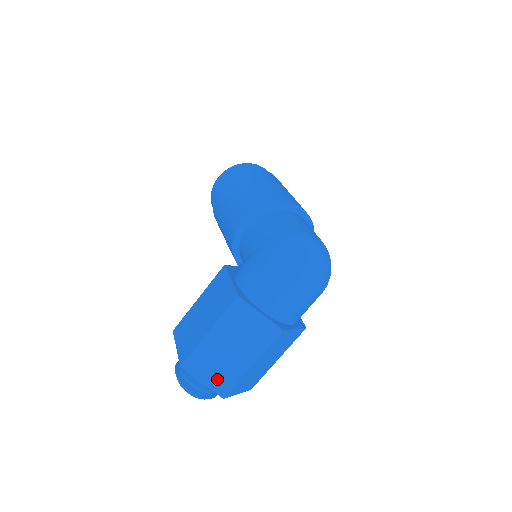
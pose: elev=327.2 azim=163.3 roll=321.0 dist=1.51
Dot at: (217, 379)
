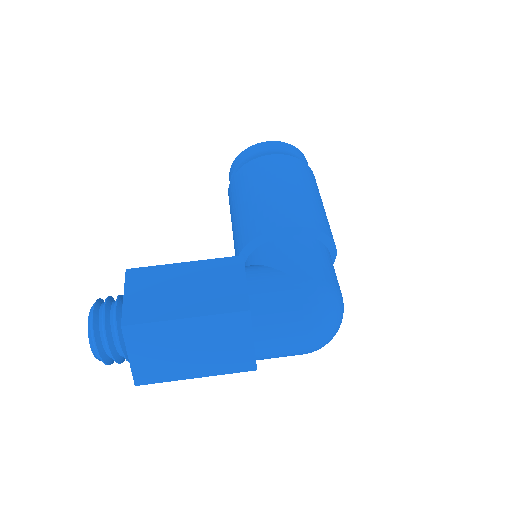
Dot at: (148, 365)
